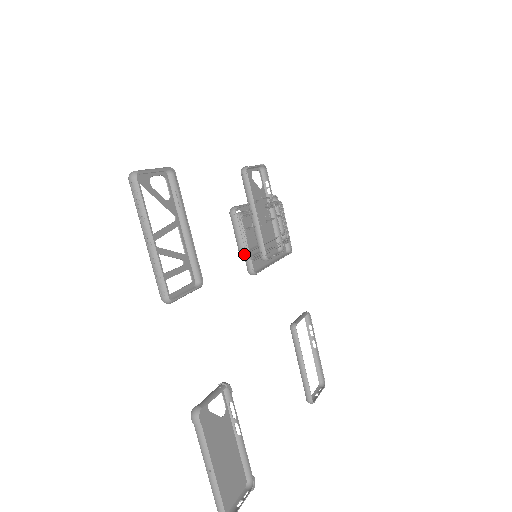
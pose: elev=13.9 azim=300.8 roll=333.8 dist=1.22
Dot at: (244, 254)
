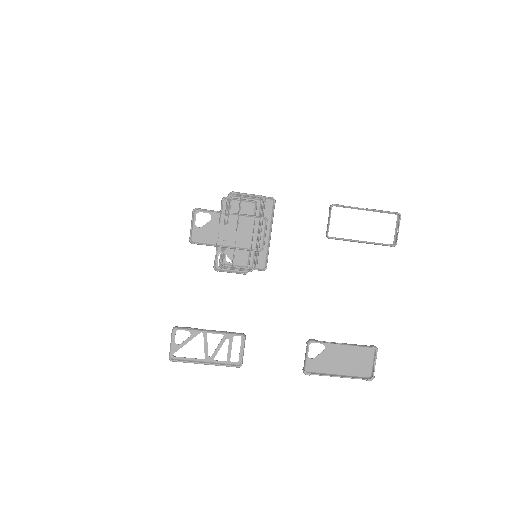
Dot at: occluded
